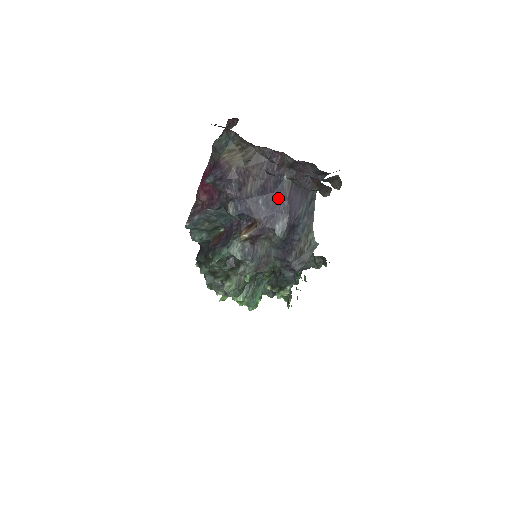
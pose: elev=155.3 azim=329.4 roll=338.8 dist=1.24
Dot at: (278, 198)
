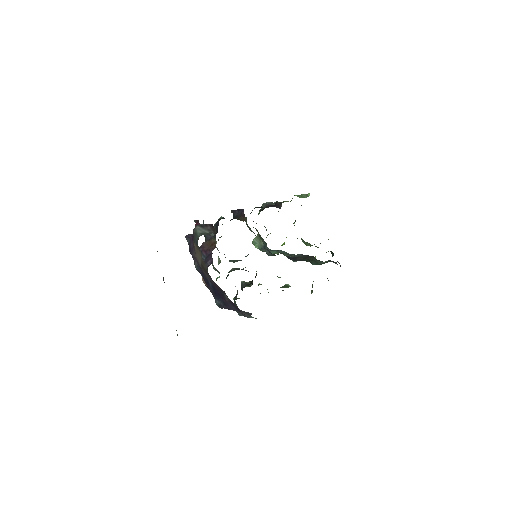
Dot at: (220, 294)
